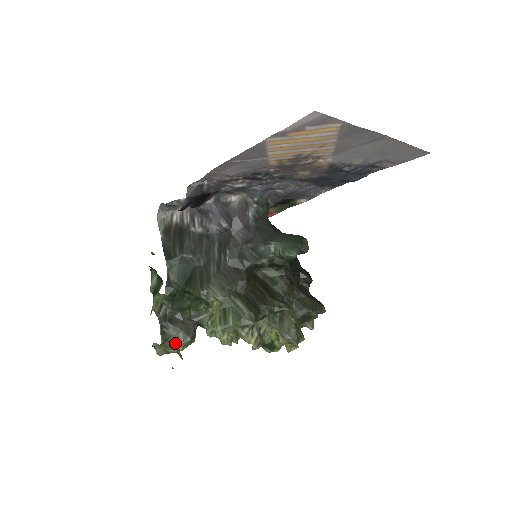
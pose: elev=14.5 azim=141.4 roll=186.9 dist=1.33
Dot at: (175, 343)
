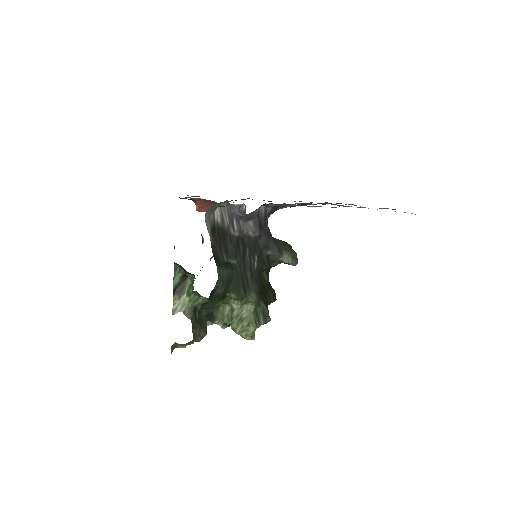
Dot at: (195, 340)
